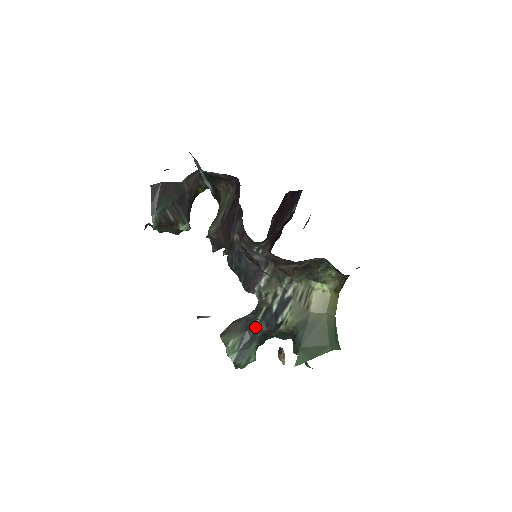
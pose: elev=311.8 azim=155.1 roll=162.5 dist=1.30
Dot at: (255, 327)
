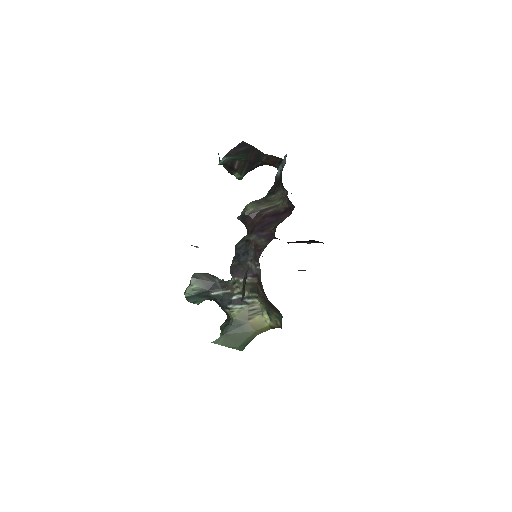
Dot at: (214, 294)
